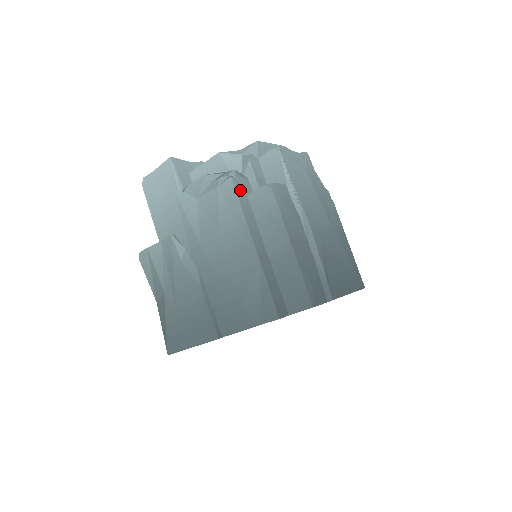
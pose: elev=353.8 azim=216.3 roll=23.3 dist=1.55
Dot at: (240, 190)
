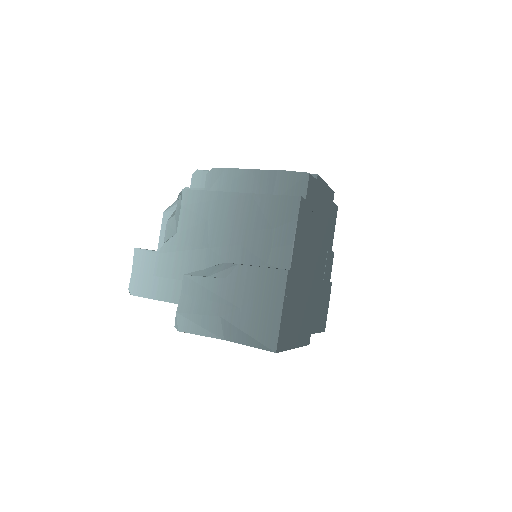
Dot at: occluded
